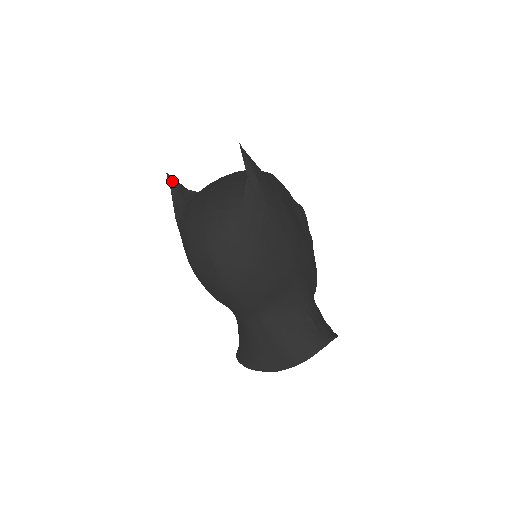
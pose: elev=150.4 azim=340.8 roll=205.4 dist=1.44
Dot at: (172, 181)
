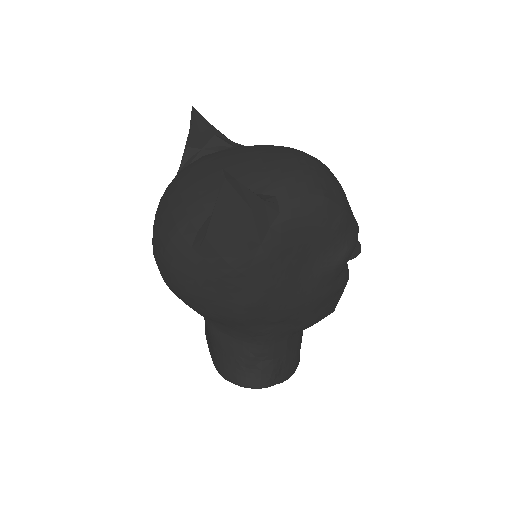
Dot at: (196, 120)
